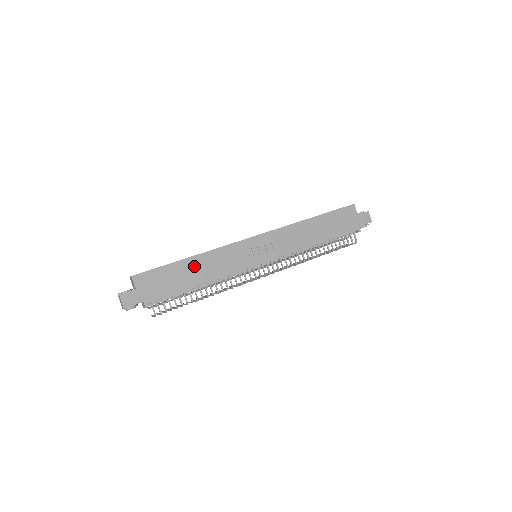
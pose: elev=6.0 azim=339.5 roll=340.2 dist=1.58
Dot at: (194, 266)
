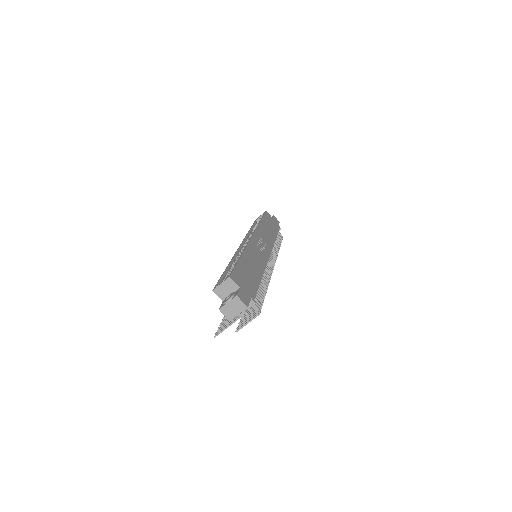
Dot at: (248, 262)
